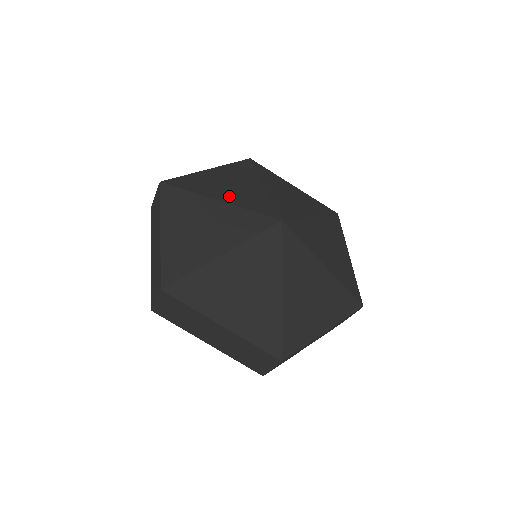
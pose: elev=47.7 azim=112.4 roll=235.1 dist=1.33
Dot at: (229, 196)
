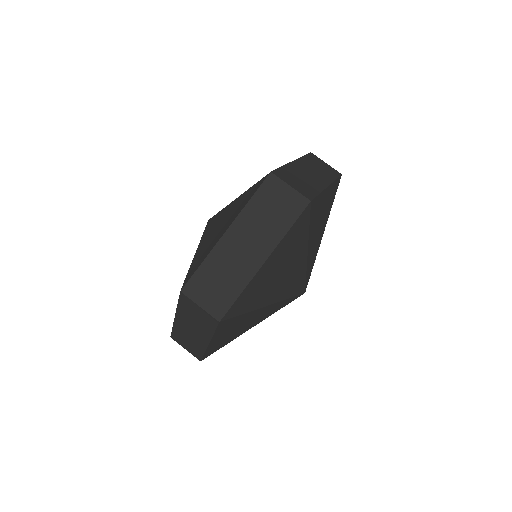
Dot at: (276, 294)
